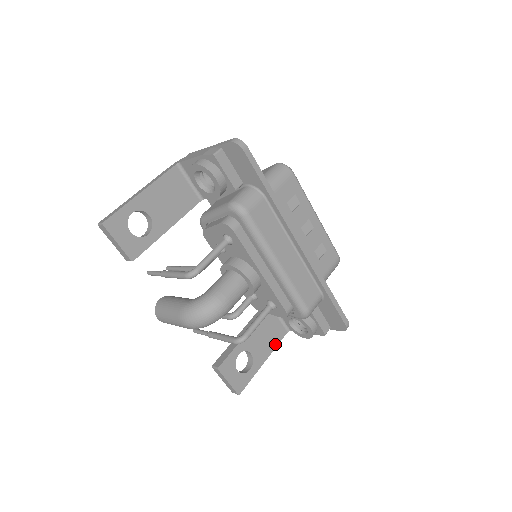
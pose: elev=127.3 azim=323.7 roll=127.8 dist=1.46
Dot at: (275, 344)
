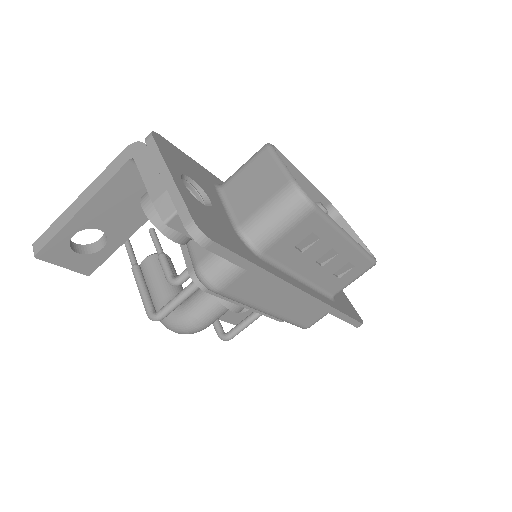
Dot at: occluded
